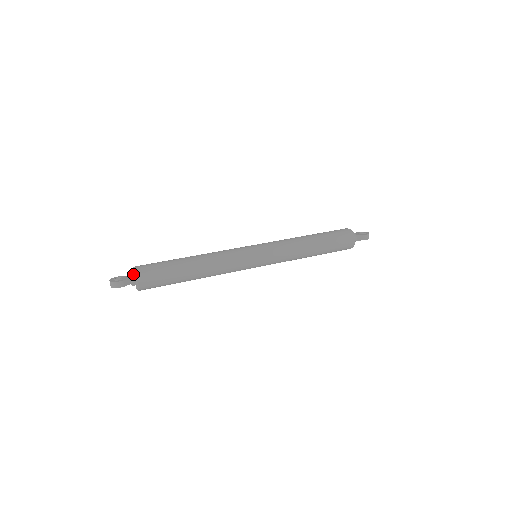
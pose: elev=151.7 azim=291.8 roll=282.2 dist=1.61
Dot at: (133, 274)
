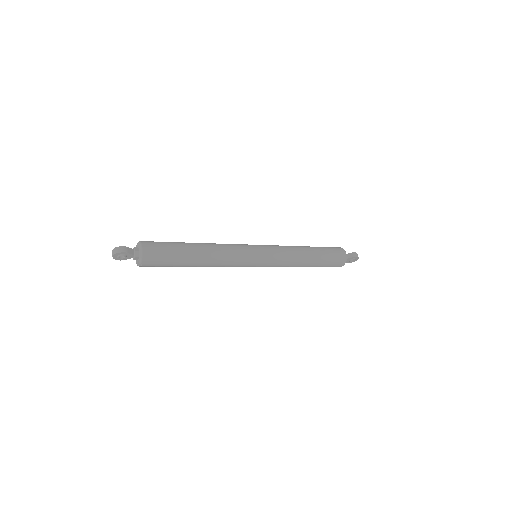
Dot at: (137, 247)
